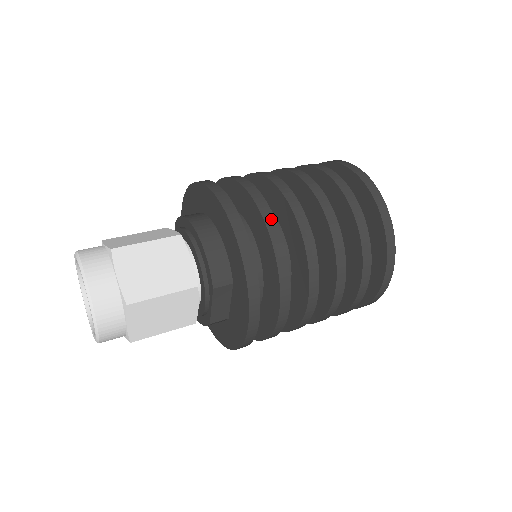
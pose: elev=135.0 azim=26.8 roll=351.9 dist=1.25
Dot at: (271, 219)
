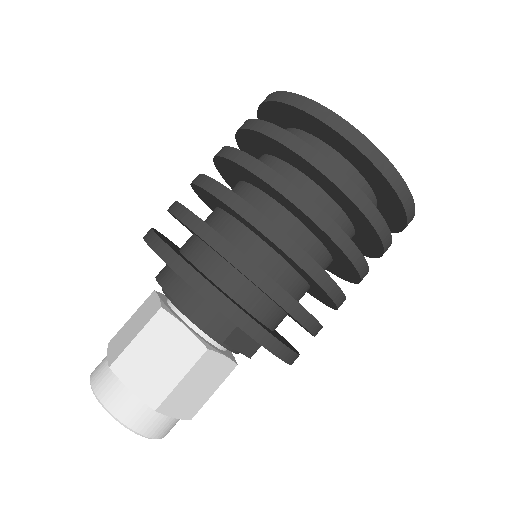
Dot at: (227, 247)
